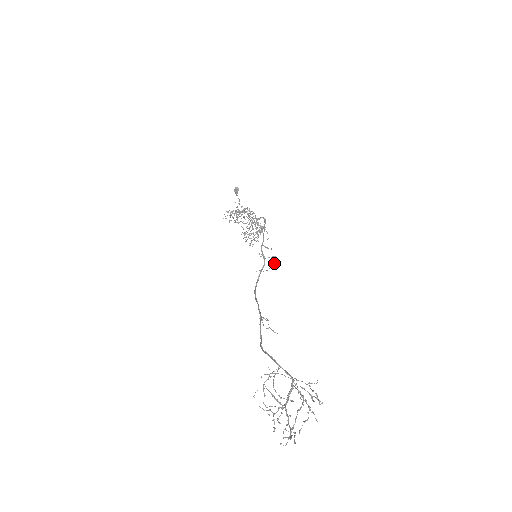
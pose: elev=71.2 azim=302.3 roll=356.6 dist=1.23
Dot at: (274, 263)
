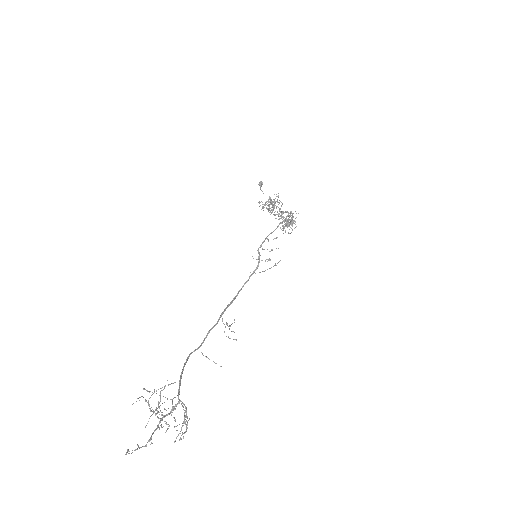
Dot at: (277, 263)
